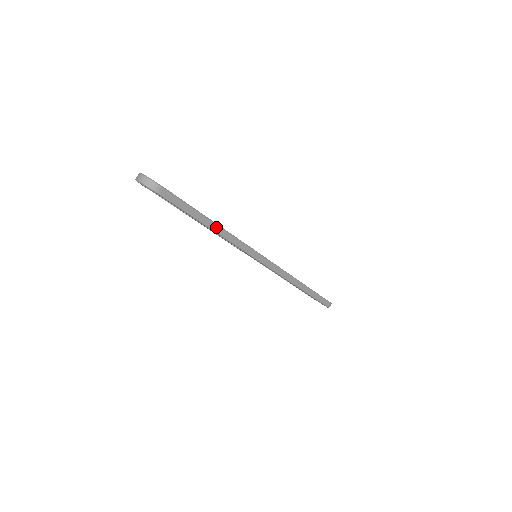
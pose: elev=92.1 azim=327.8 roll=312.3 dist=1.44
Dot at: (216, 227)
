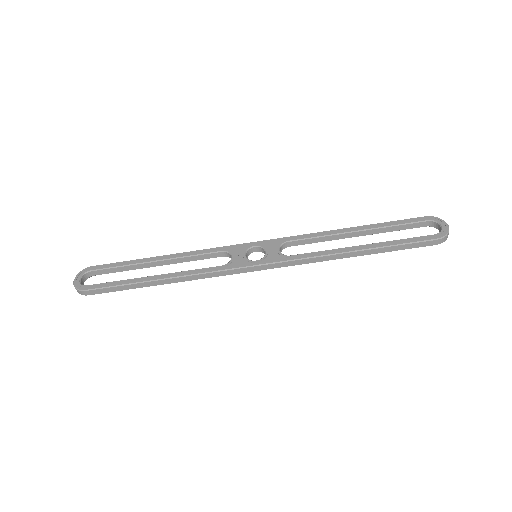
Dot at: (164, 281)
